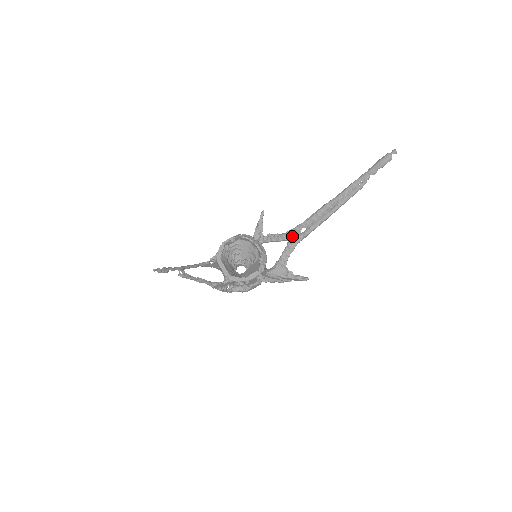
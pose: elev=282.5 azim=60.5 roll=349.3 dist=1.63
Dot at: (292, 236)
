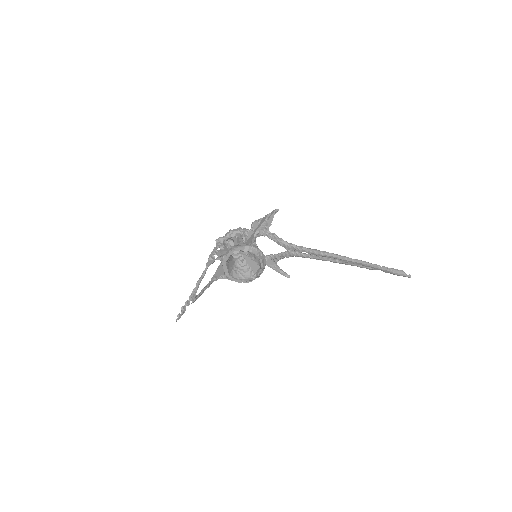
Dot at: (293, 250)
